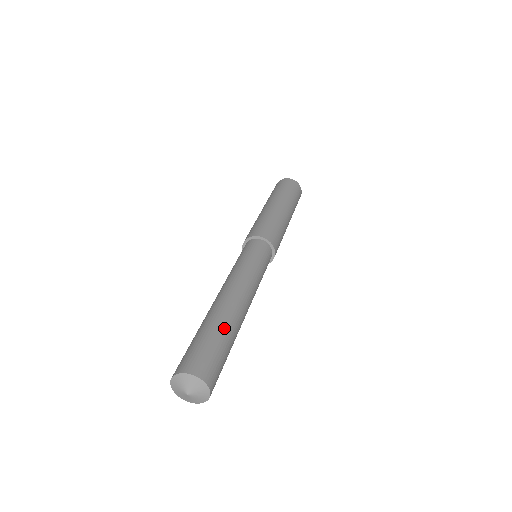
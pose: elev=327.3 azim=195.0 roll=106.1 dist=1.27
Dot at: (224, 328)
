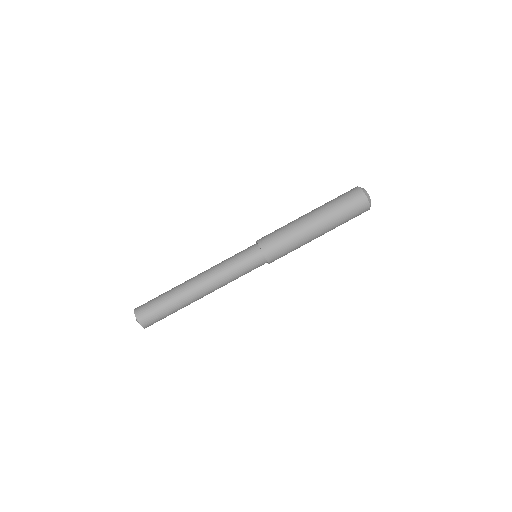
Dot at: (171, 300)
